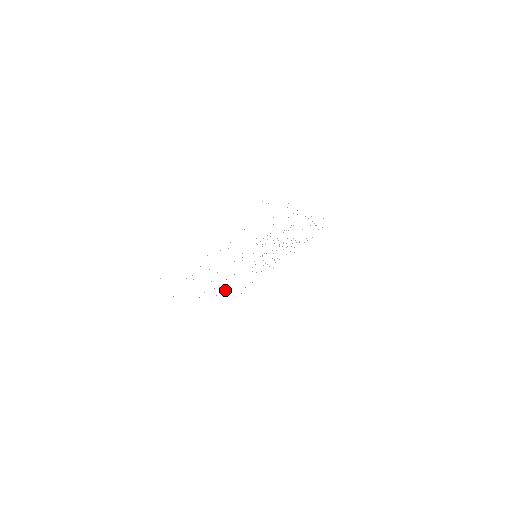
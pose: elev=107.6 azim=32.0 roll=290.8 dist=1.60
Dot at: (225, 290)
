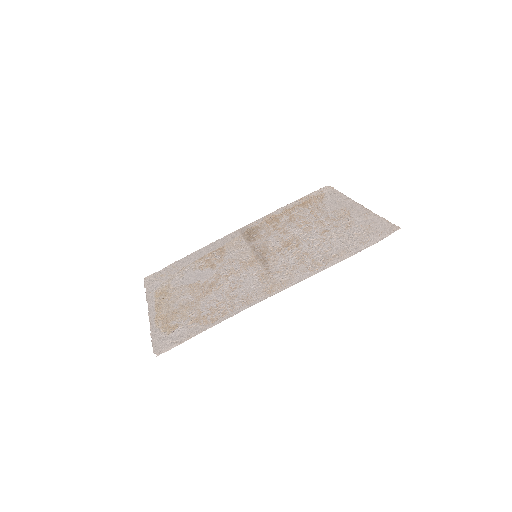
Dot at: (275, 217)
